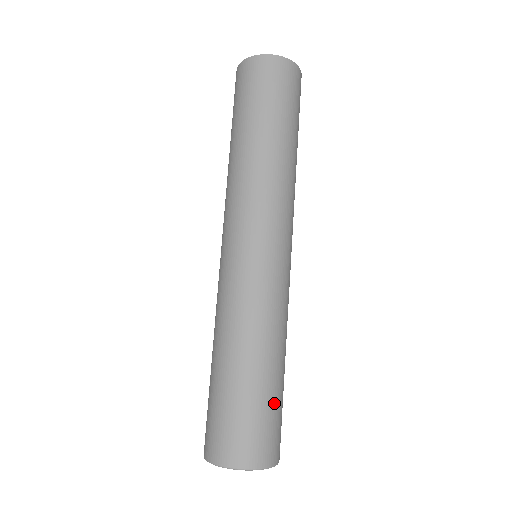
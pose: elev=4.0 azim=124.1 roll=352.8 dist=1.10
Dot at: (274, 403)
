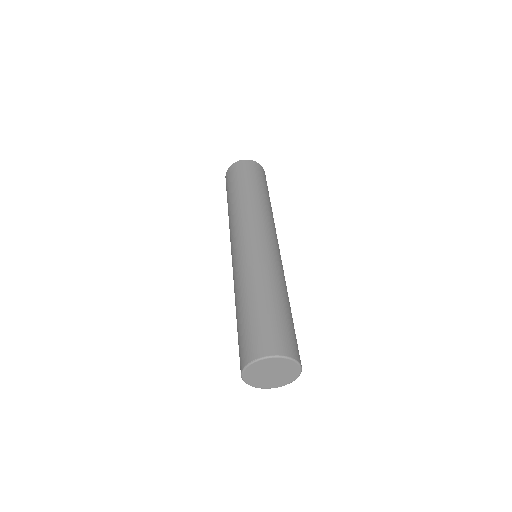
Dot at: occluded
